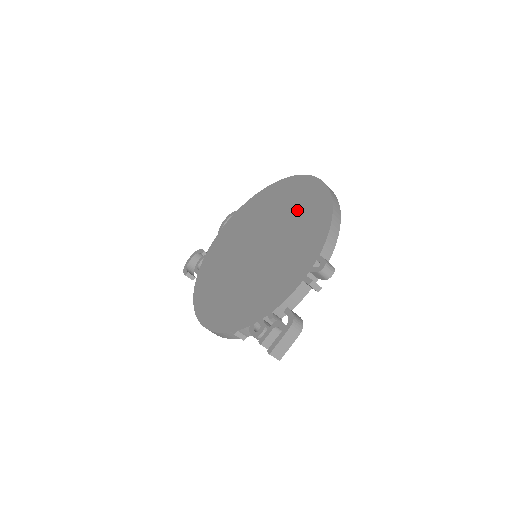
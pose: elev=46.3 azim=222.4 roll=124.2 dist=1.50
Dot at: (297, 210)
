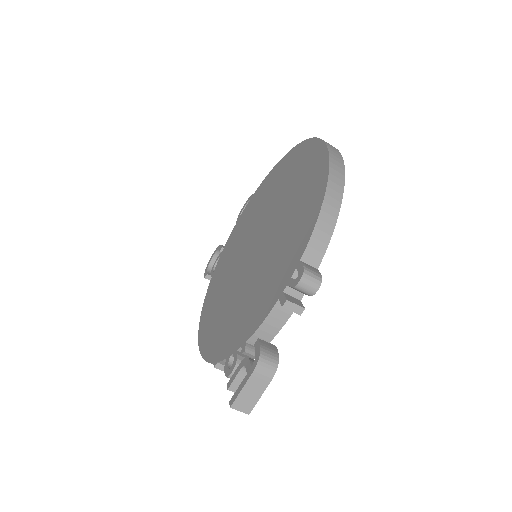
Dot at: (296, 191)
